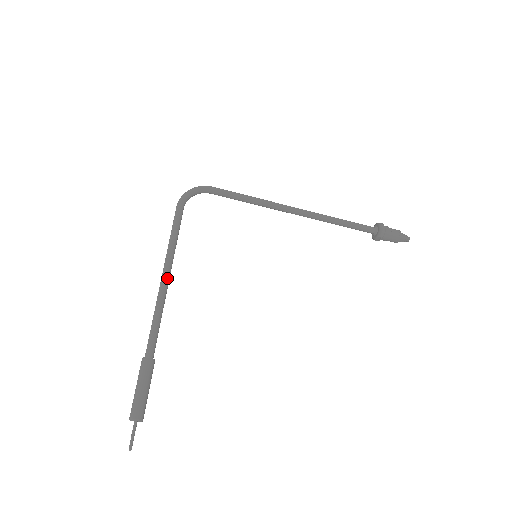
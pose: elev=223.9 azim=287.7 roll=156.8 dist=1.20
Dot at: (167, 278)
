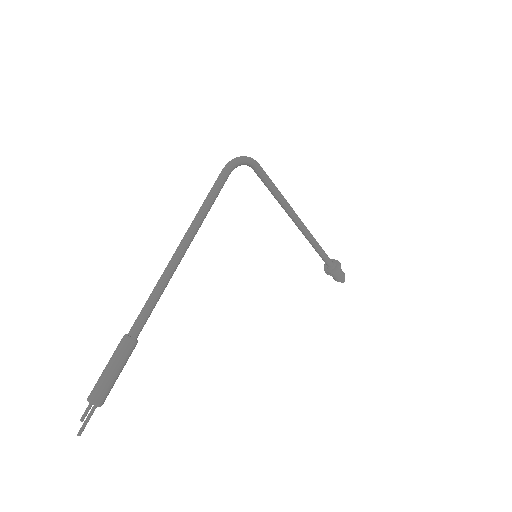
Dot at: occluded
